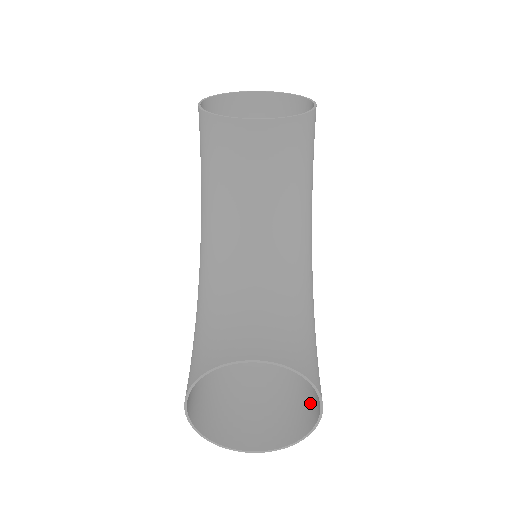
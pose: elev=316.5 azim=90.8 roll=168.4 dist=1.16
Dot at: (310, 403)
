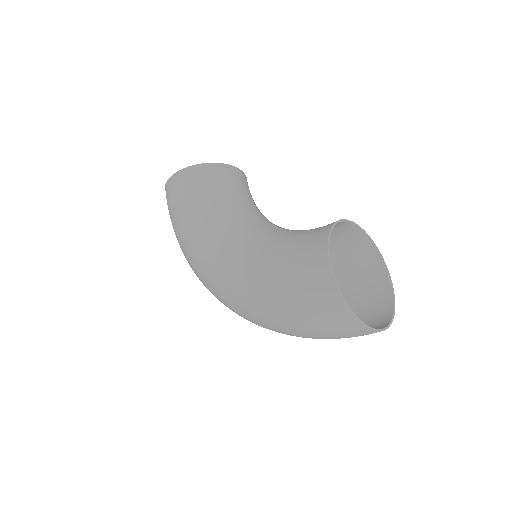
Dot at: (372, 304)
